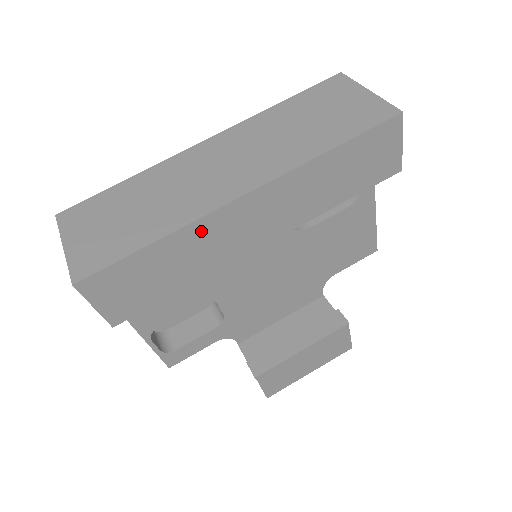
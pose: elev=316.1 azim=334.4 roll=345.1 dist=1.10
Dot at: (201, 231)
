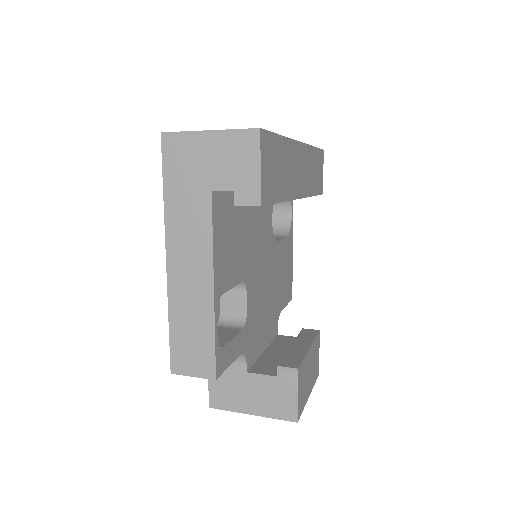
Dot at: (291, 151)
